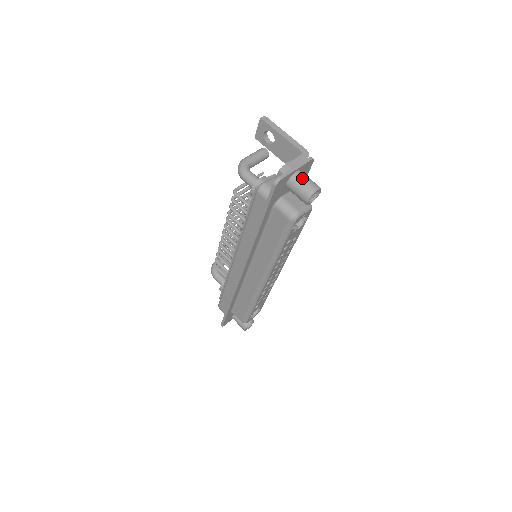
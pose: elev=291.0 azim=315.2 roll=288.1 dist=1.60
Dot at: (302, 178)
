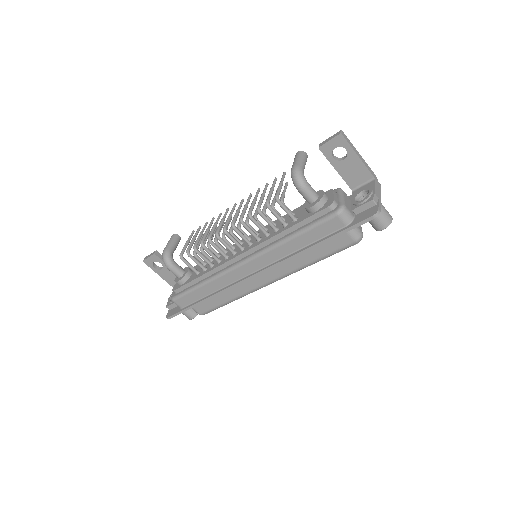
Dot at: (383, 207)
